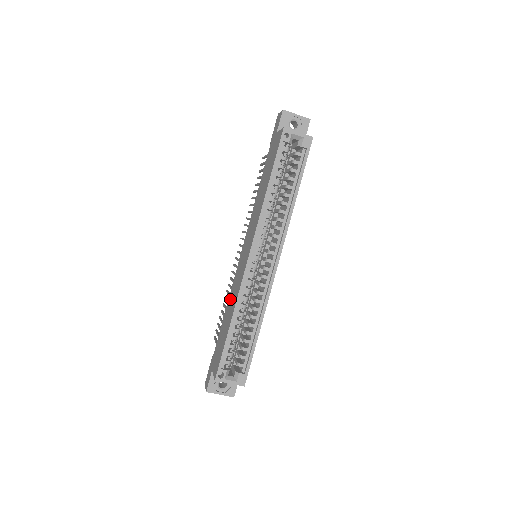
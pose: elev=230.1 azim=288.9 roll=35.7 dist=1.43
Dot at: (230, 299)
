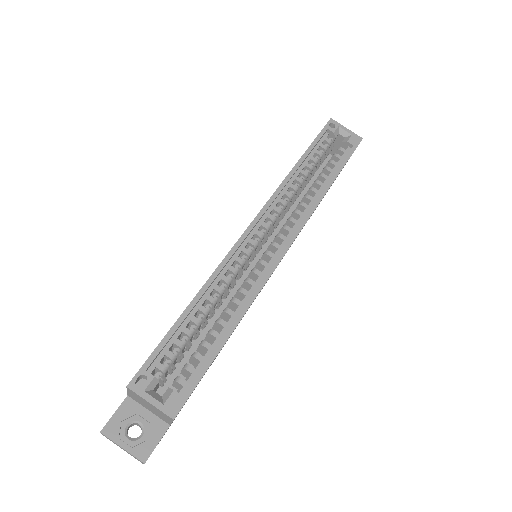
Dot at: occluded
